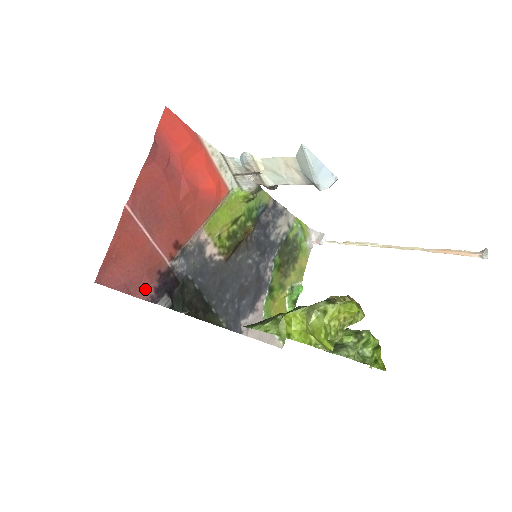
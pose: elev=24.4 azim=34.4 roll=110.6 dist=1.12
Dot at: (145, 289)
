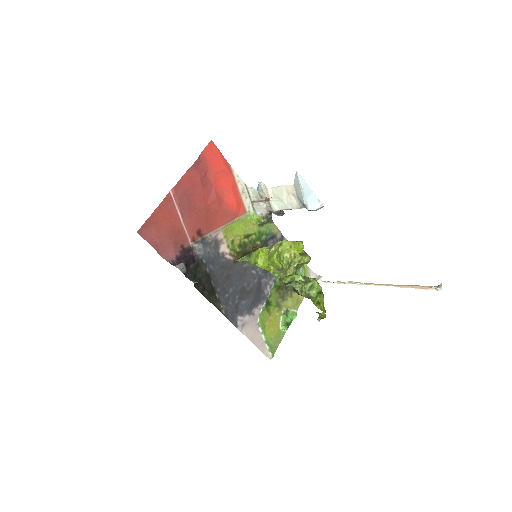
Dot at: (170, 254)
